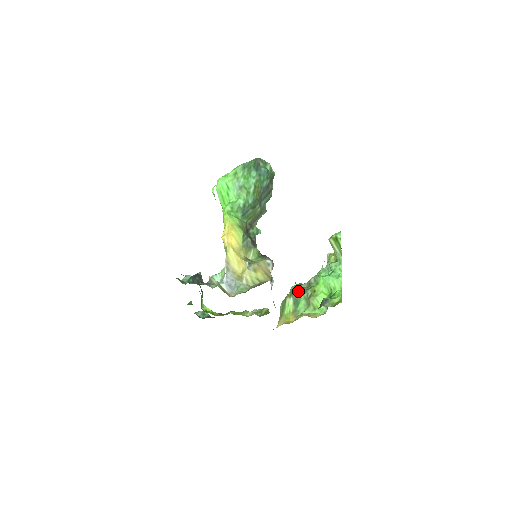
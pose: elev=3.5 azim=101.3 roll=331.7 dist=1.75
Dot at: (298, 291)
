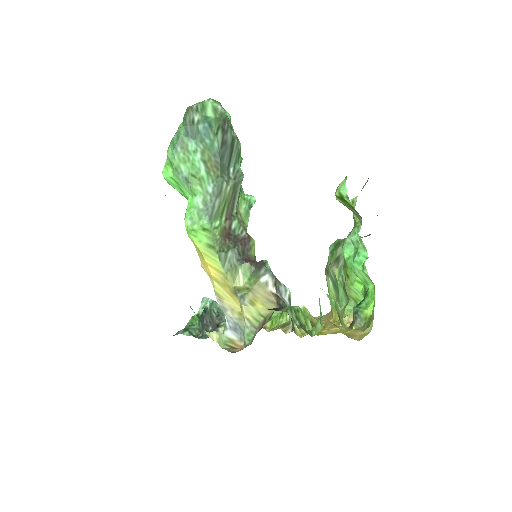
Dot at: (332, 270)
